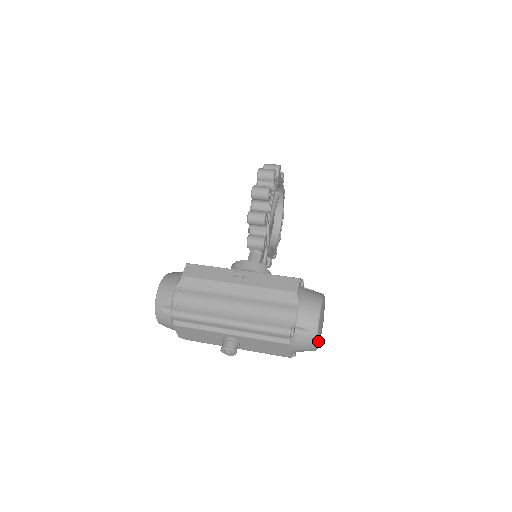
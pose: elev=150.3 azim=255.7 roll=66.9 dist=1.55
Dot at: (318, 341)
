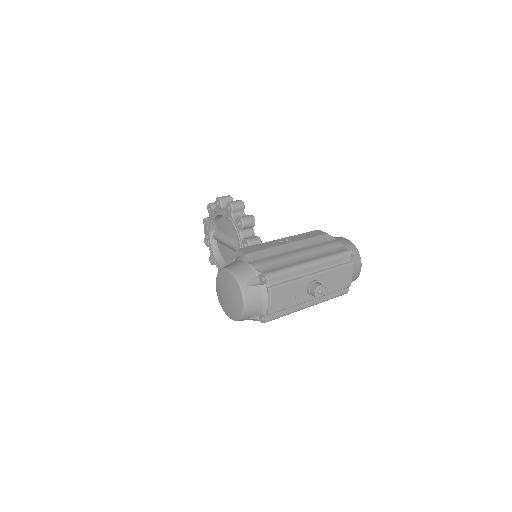
Dot at: occluded
